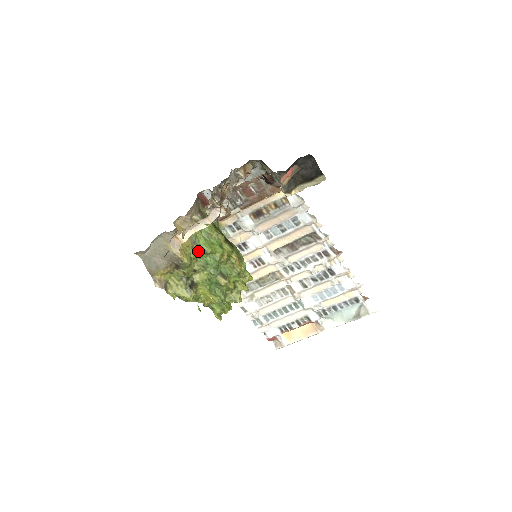
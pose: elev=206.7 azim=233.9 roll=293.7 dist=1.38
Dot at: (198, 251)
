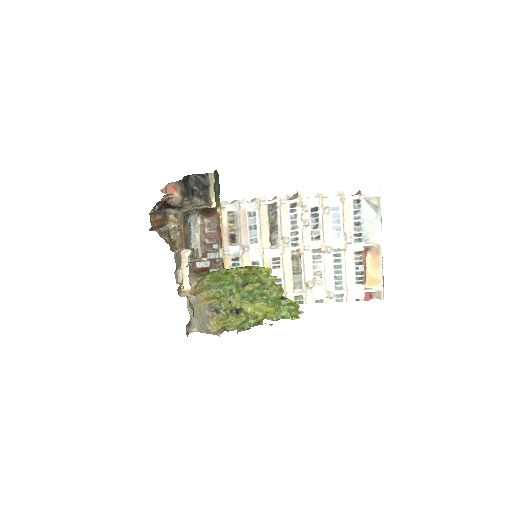
Dot at: (218, 291)
